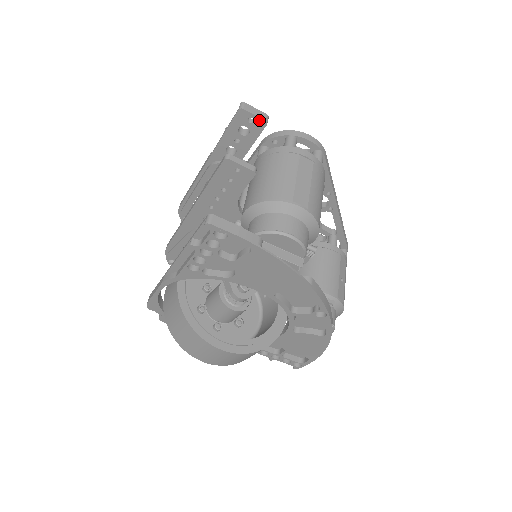
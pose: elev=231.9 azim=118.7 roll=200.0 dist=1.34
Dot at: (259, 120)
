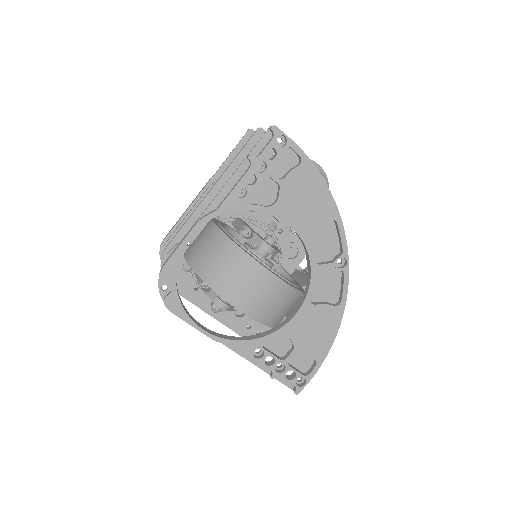
Dot at: occluded
